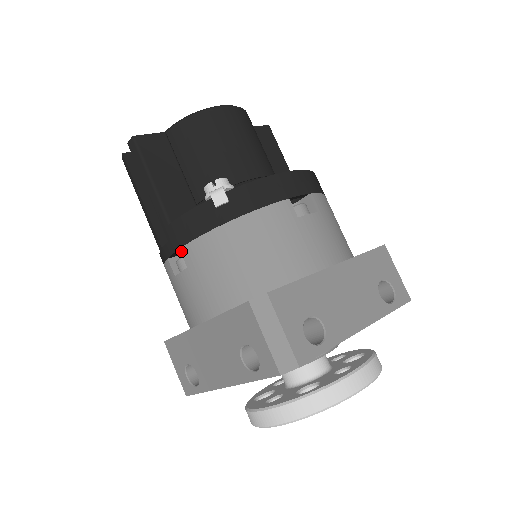
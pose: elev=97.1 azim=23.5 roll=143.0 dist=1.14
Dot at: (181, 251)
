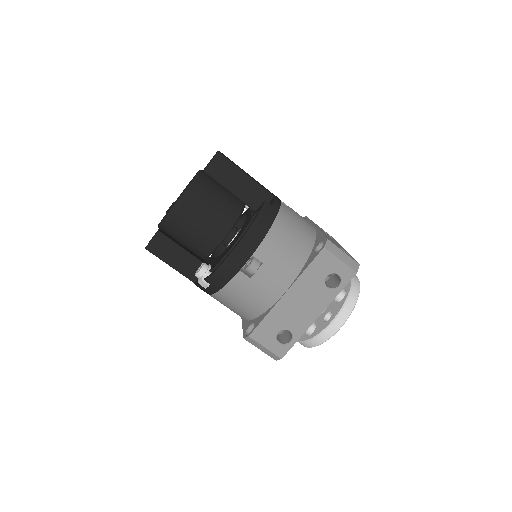
Dot at: occluded
